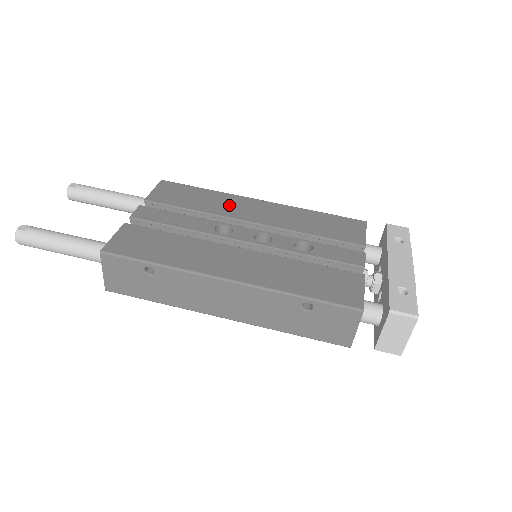
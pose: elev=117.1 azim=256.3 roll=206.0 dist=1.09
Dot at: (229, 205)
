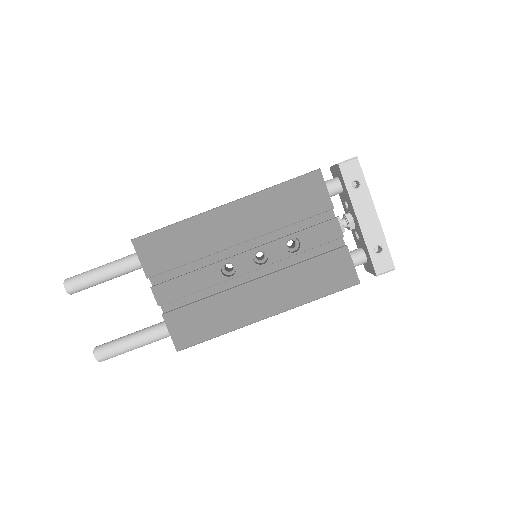
Dot at: (208, 234)
